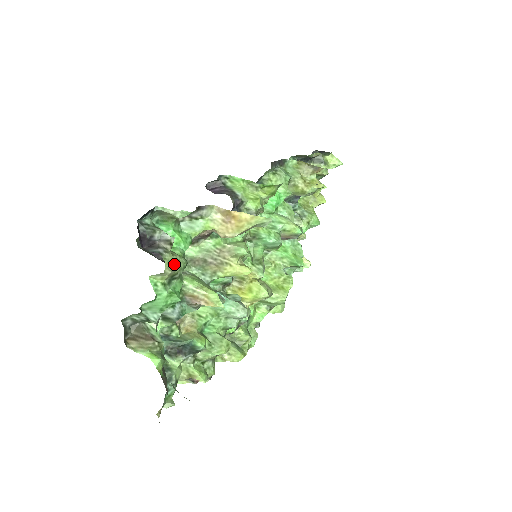
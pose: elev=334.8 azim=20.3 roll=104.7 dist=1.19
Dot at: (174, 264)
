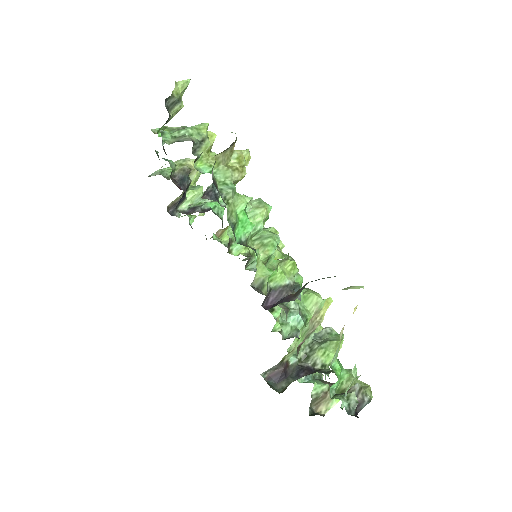
Dot at: (370, 389)
